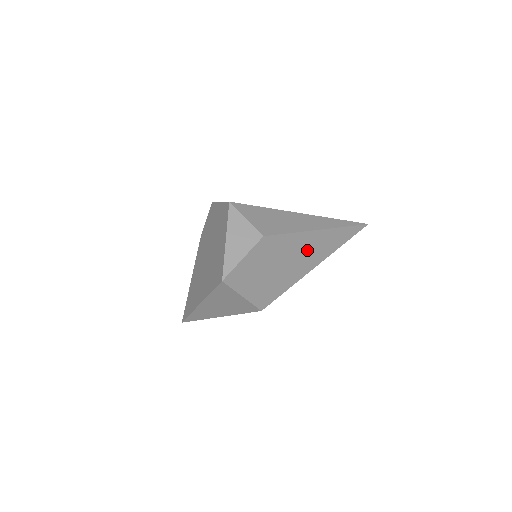
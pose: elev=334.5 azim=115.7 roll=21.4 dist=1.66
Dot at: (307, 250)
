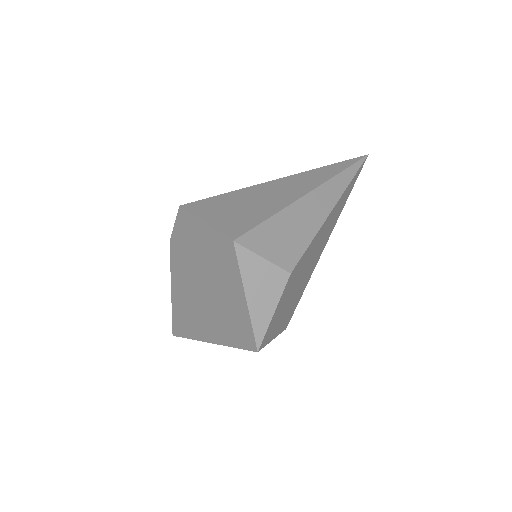
Dot at: (322, 238)
